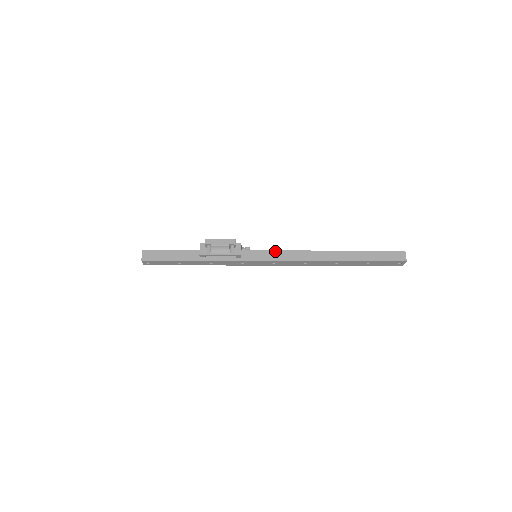
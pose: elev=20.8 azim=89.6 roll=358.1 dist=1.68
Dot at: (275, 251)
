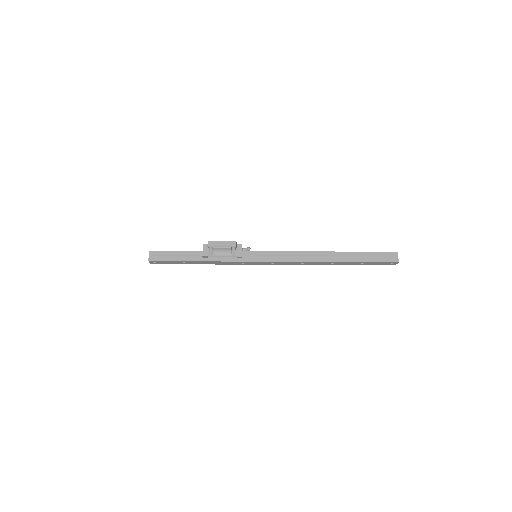
Dot at: (274, 252)
